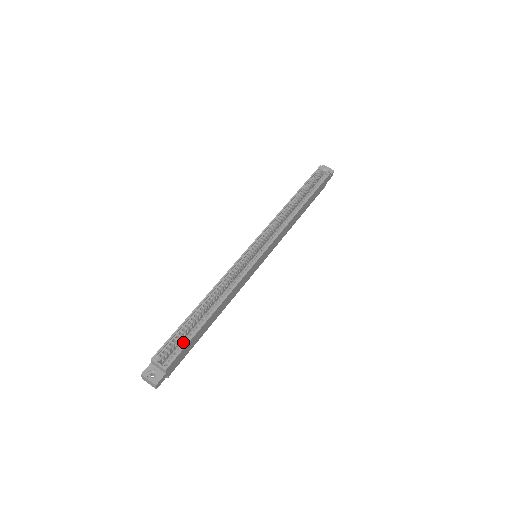
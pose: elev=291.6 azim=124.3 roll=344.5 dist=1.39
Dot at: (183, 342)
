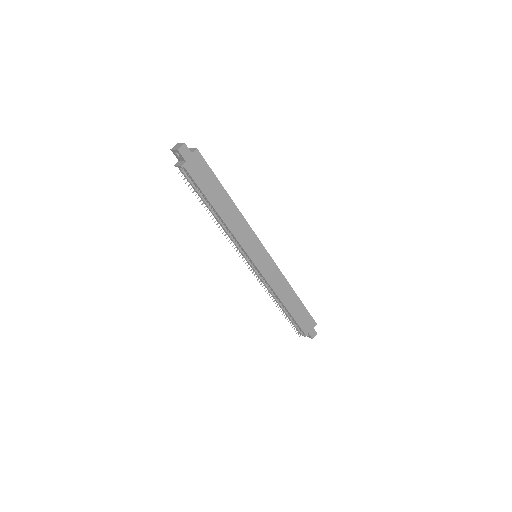
Dot at: (208, 172)
